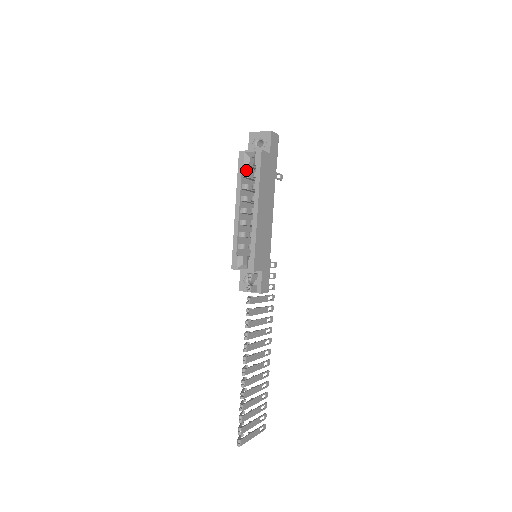
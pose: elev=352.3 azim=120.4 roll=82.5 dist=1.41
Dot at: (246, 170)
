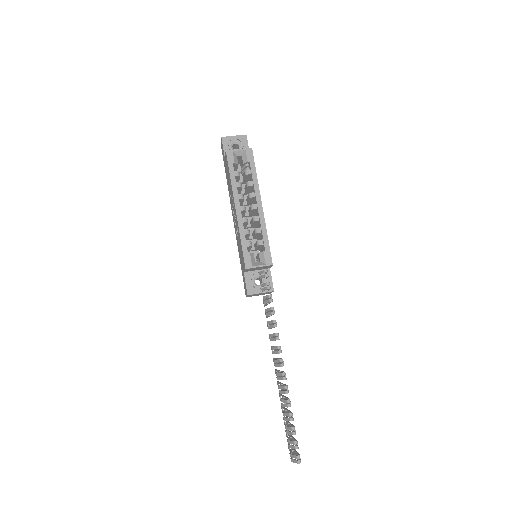
Dot at: occluded
